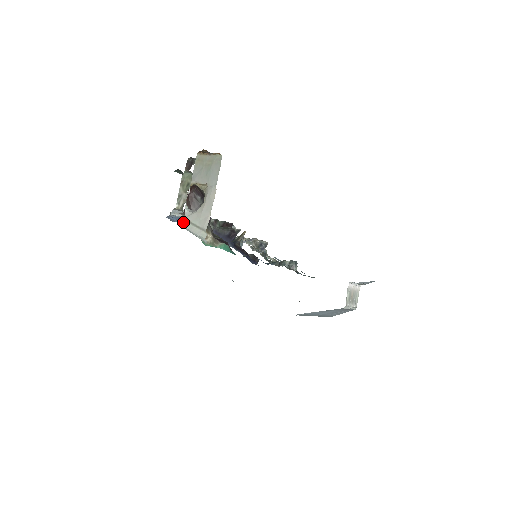
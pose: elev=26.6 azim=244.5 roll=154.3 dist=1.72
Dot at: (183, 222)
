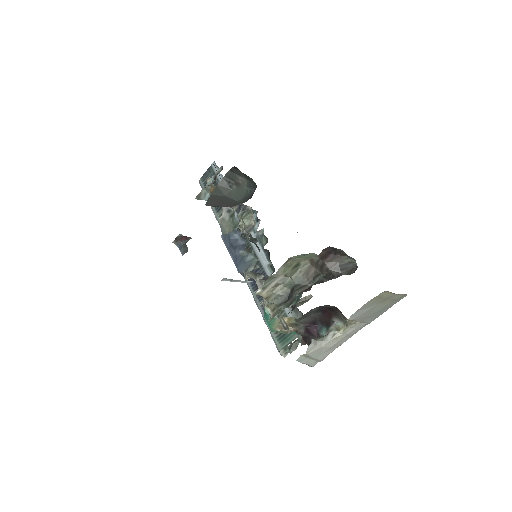
Dot at: (299, 358)
